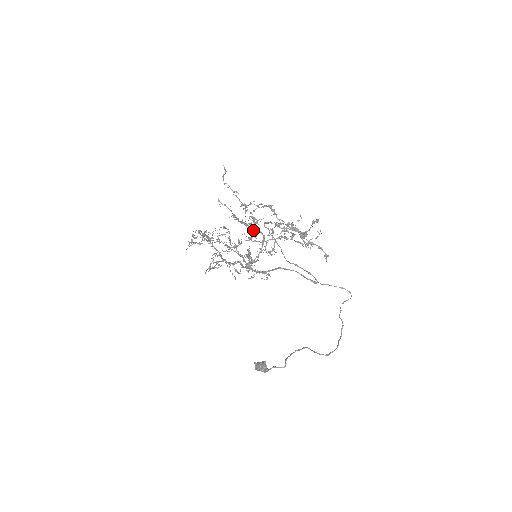
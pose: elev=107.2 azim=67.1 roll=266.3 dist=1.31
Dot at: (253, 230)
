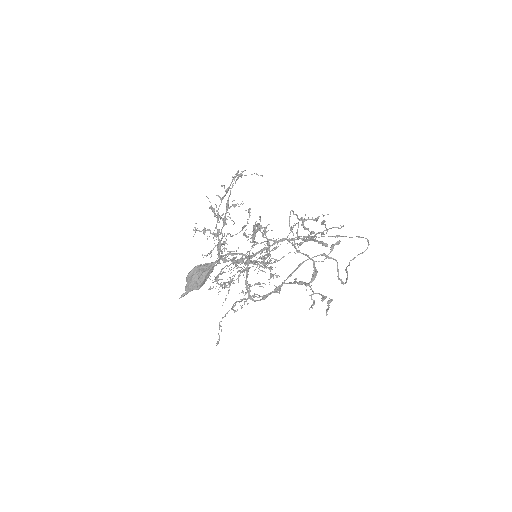
Dot at: occluded
